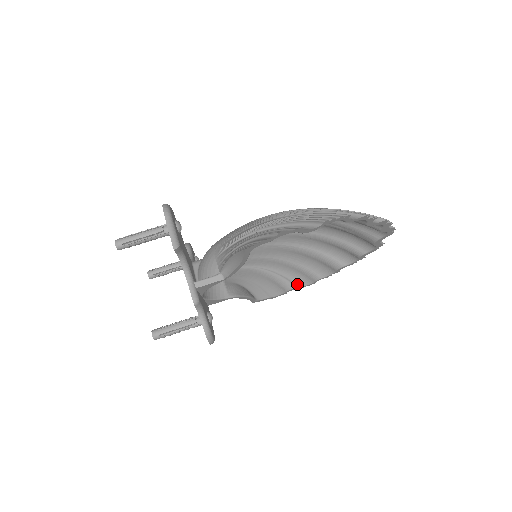
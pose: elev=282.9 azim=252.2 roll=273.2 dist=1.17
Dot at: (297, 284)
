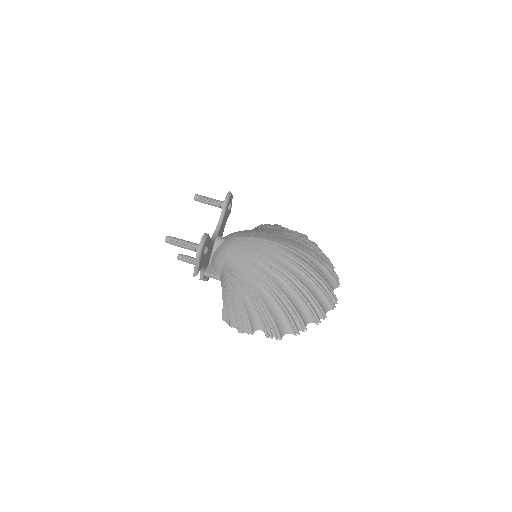
Dot at: occluded
